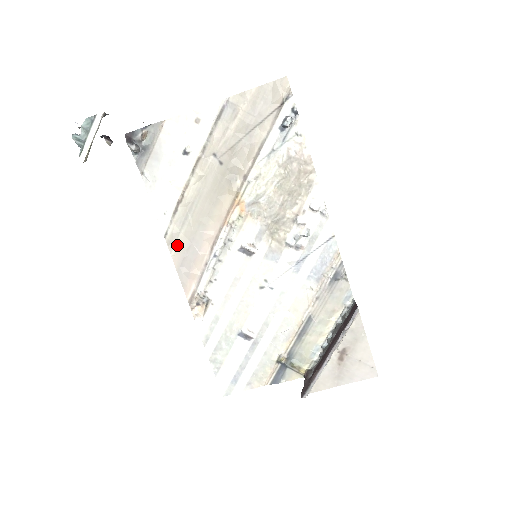
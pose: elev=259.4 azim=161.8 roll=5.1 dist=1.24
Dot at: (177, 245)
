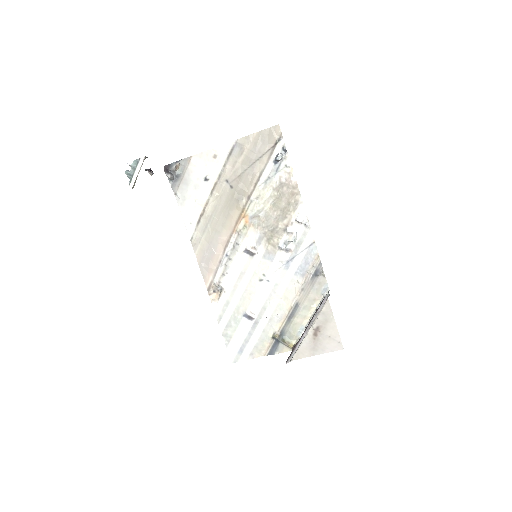
Dot at: (199, 247)
